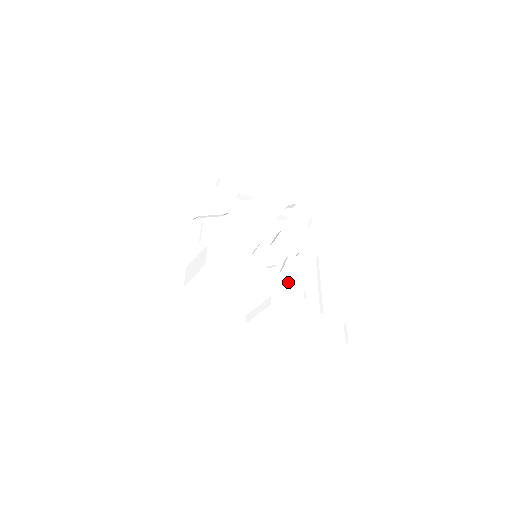
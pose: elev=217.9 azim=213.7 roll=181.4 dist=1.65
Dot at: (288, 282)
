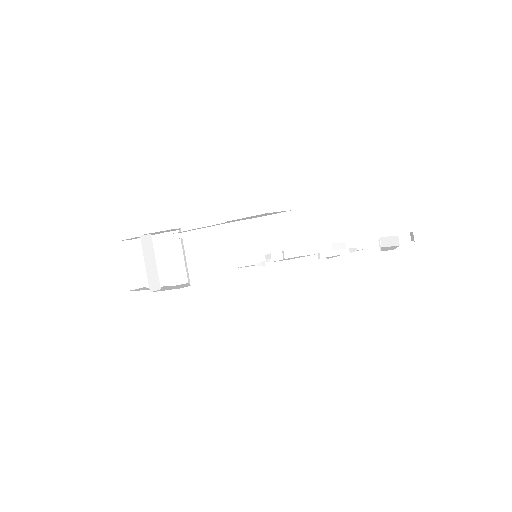
Dot at: occluded
